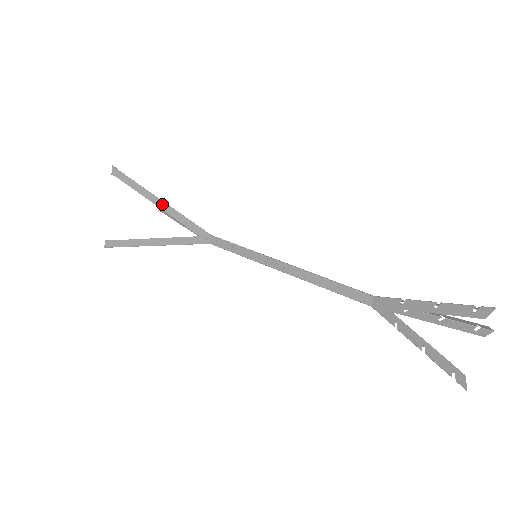
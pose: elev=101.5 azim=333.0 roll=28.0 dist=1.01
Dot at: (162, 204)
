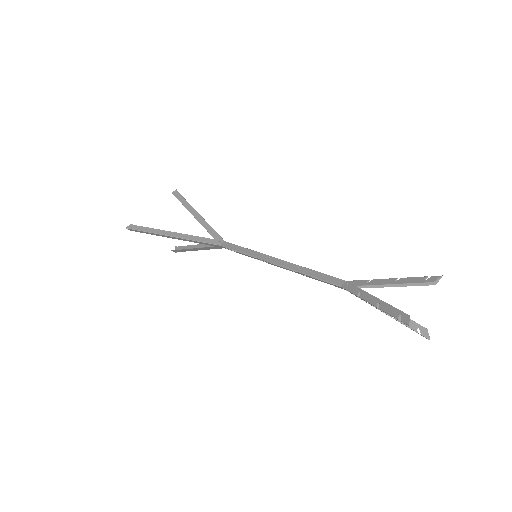
Dot at: (175, 238)
